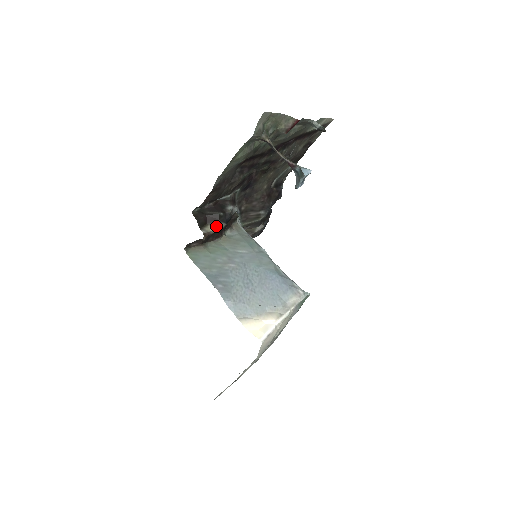
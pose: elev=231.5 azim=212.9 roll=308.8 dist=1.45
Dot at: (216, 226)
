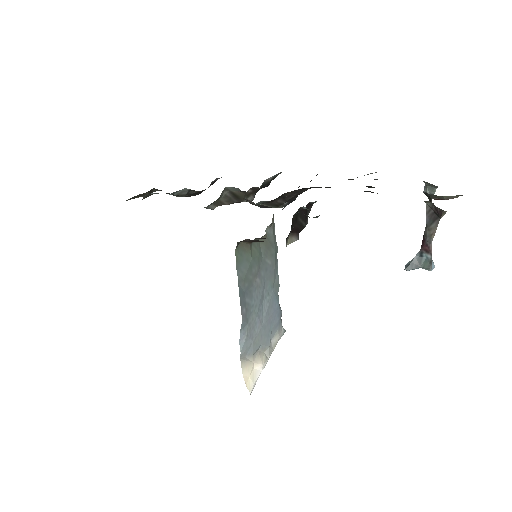
Dot at: (293, 240)
